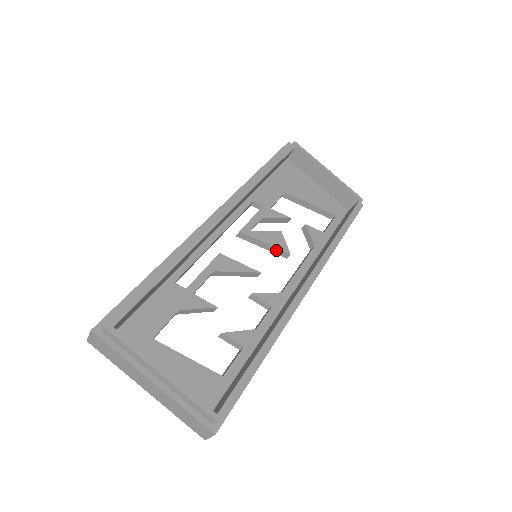
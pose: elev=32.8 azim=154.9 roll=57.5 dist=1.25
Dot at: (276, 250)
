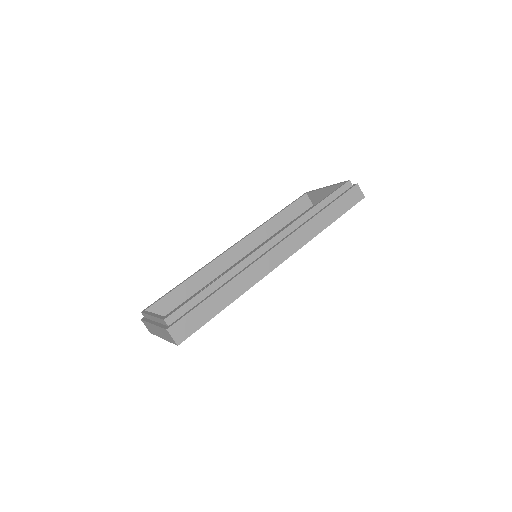
Dot at: occluded
